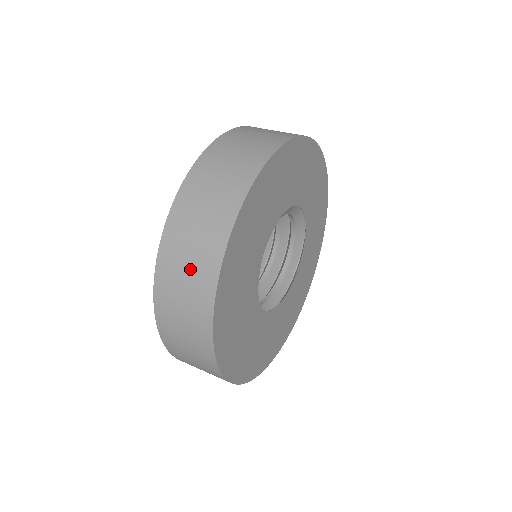
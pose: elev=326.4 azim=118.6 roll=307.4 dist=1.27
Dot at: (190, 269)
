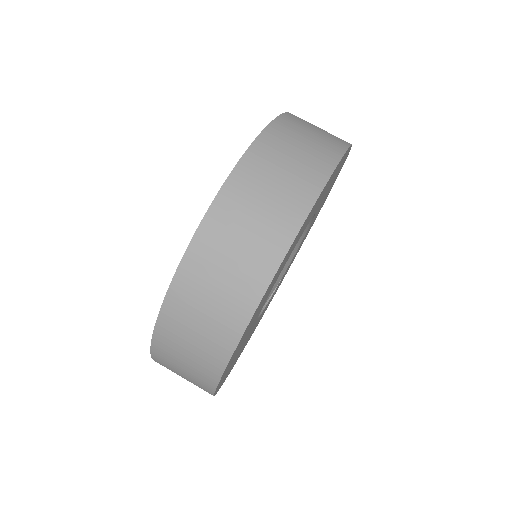
Dot at: (186, 375)
